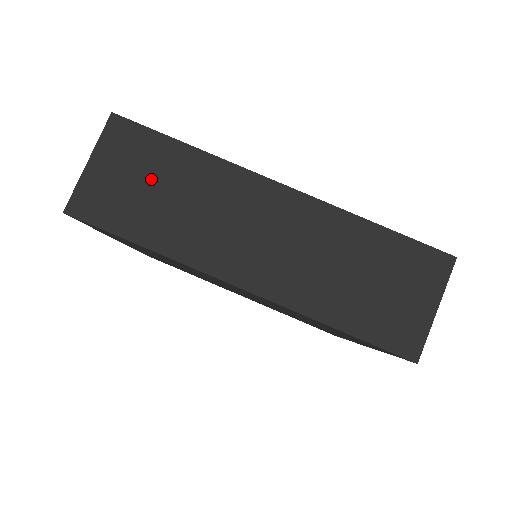
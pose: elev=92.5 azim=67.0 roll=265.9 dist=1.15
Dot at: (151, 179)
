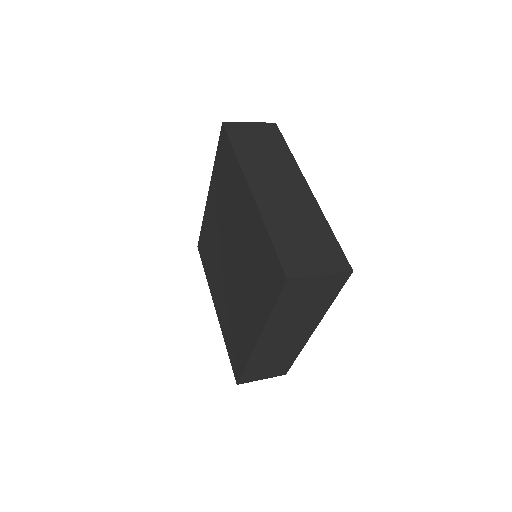
Dot at: (264, 143)
